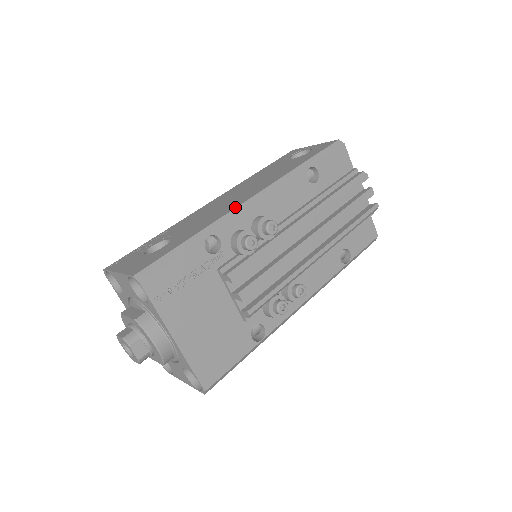
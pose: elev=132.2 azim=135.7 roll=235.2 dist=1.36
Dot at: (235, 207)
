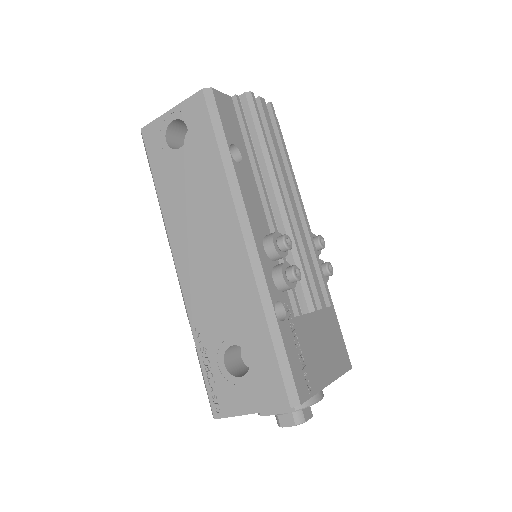
Dot at: (249, 265)
